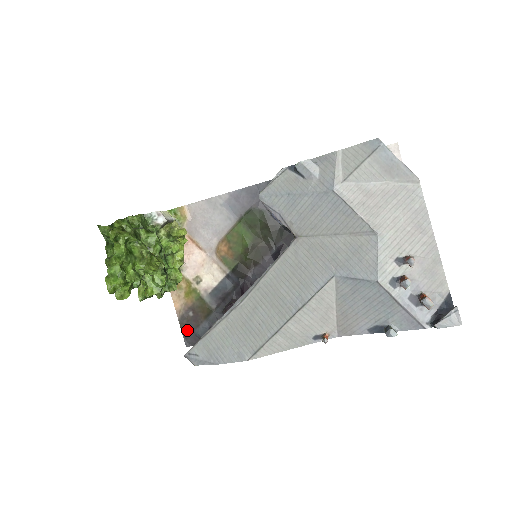
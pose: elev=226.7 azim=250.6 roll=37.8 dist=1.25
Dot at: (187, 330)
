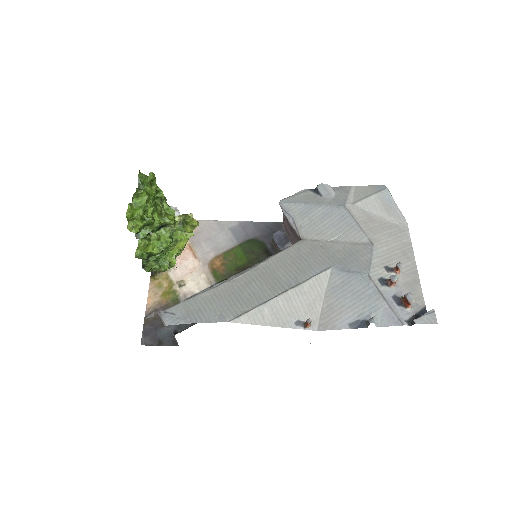
Dot at: (150, 327)
